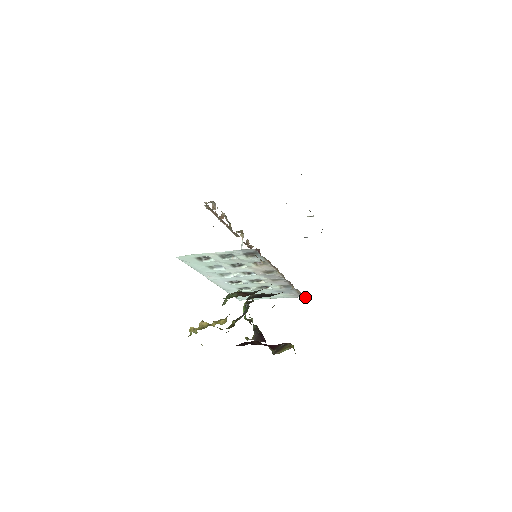
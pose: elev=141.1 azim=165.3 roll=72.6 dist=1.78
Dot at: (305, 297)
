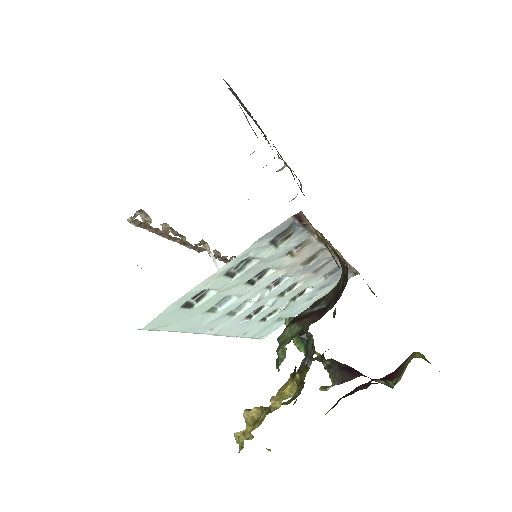
Dot at: occluded
